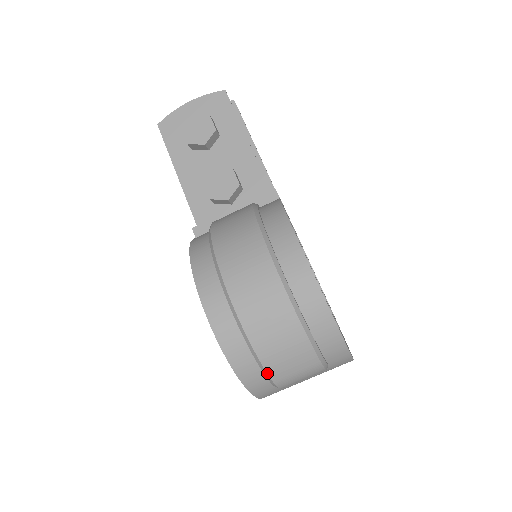
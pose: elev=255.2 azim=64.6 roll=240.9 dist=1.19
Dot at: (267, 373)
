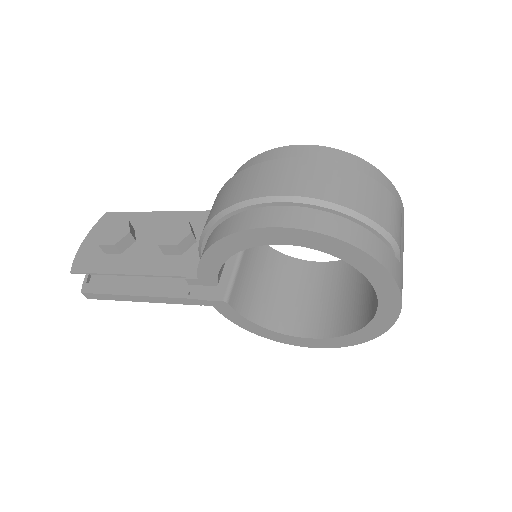
Dot at: (376, 223)
